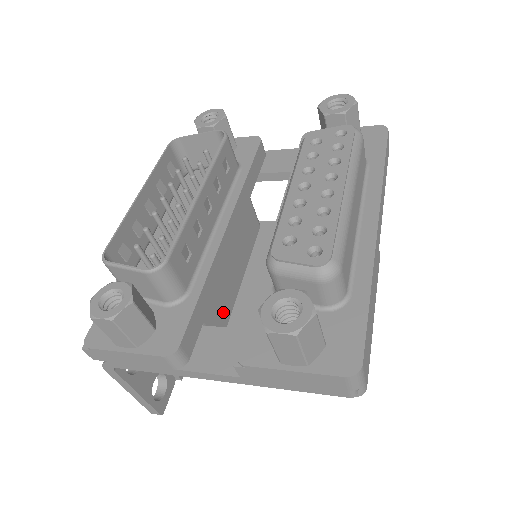
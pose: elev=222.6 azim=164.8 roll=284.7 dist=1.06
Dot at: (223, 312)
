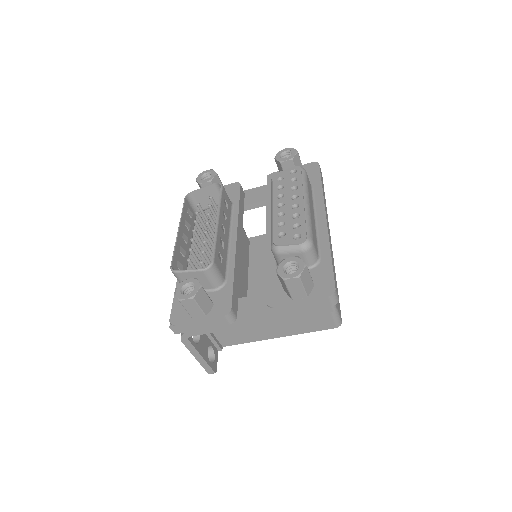
Dot at: (243, 295)
